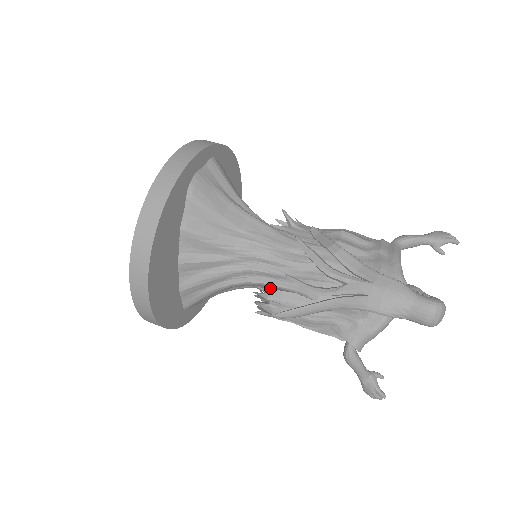
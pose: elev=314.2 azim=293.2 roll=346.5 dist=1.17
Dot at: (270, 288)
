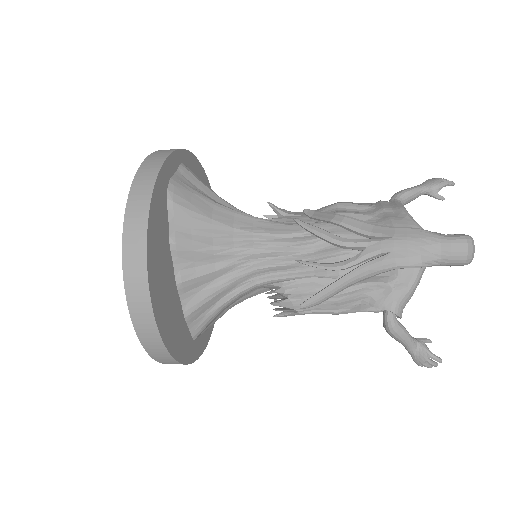
Dot at: occluded
